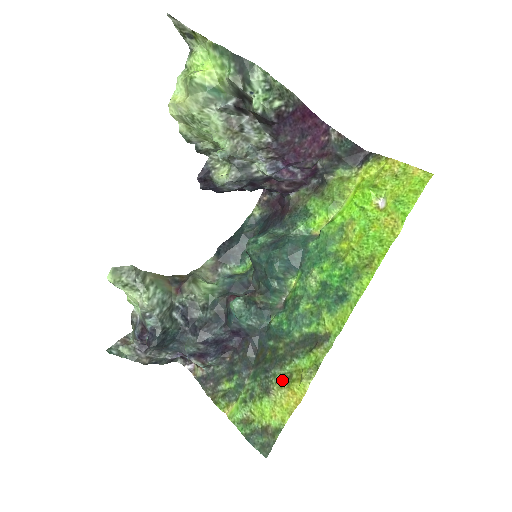
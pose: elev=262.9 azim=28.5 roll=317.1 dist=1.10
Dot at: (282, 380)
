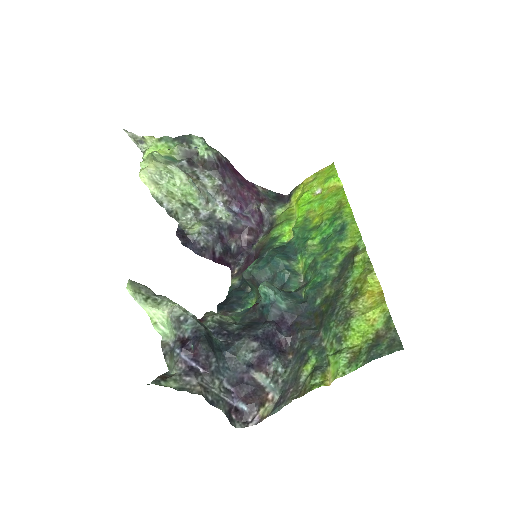
Dot at: (352, 298)
